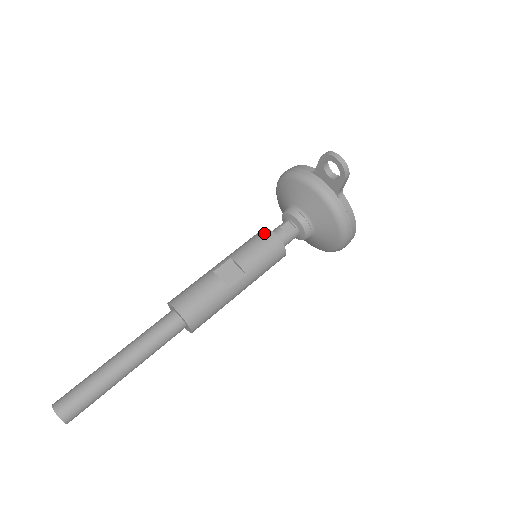
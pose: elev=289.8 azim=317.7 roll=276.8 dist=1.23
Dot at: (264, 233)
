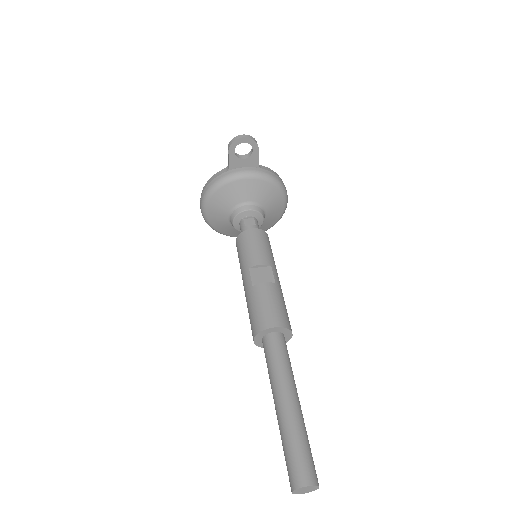
Dot at: (244, 236)
